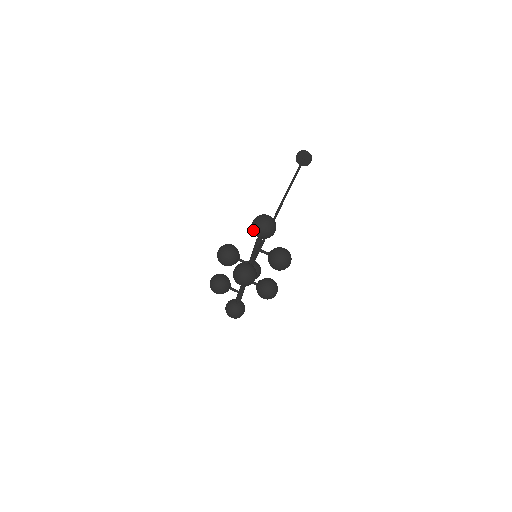
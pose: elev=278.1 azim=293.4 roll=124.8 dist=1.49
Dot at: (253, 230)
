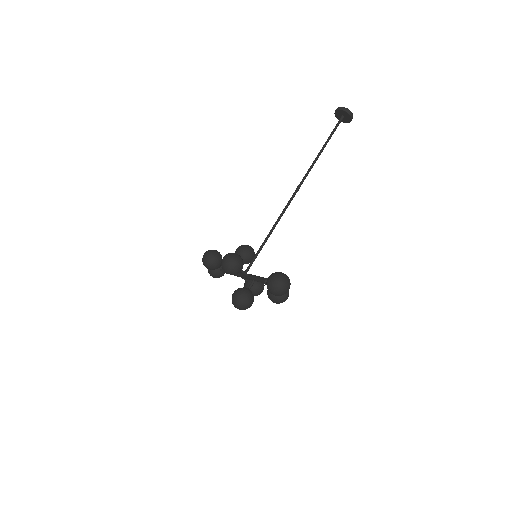
Dot at: (268, 287)
